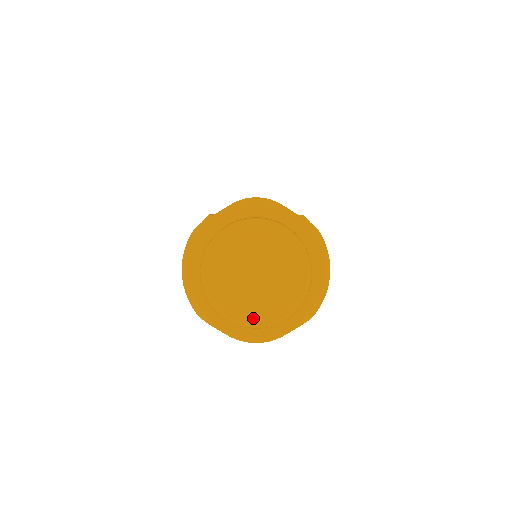
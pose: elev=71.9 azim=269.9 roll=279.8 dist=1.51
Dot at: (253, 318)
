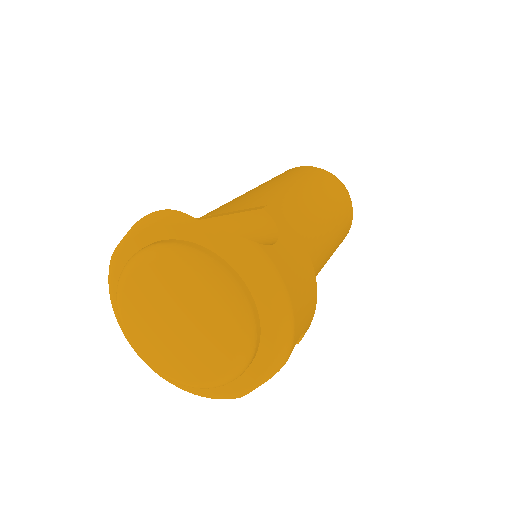
Dot at: (191, 378)
